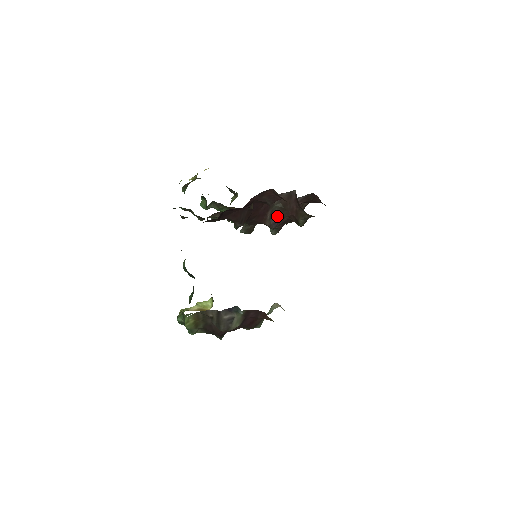
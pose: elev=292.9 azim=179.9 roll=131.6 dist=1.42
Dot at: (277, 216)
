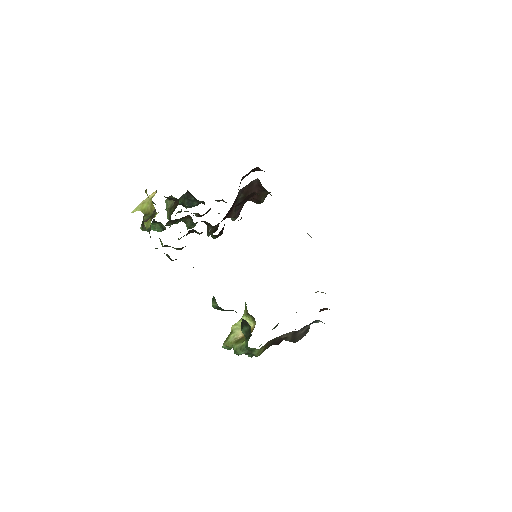
Dot at: (240, 206)
